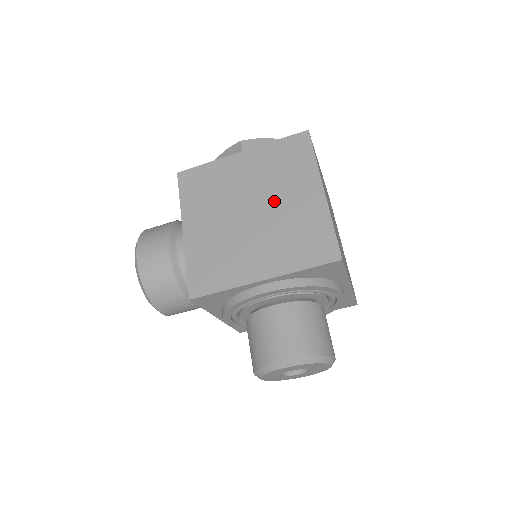
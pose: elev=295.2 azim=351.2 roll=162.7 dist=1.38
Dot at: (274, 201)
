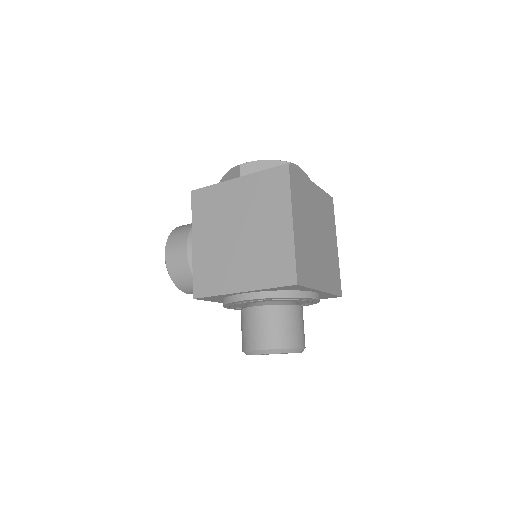
Dot at: (256, 227)
